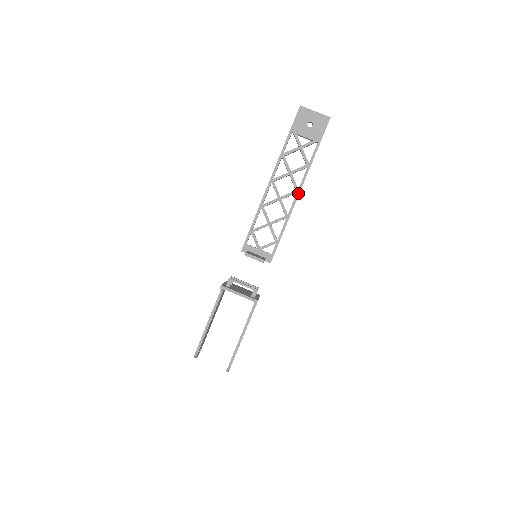
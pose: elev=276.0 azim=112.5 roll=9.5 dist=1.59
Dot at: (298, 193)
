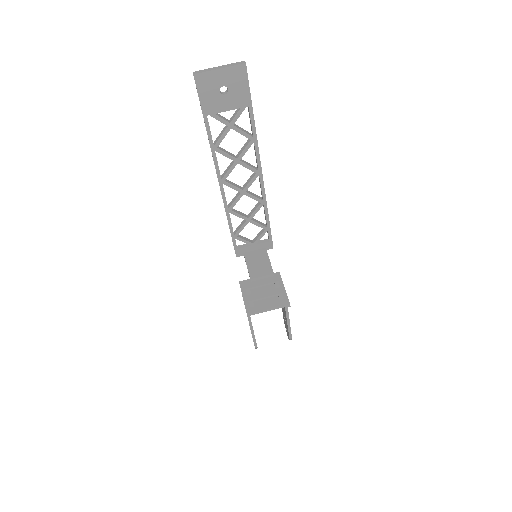
Dot at: (261, 175)
